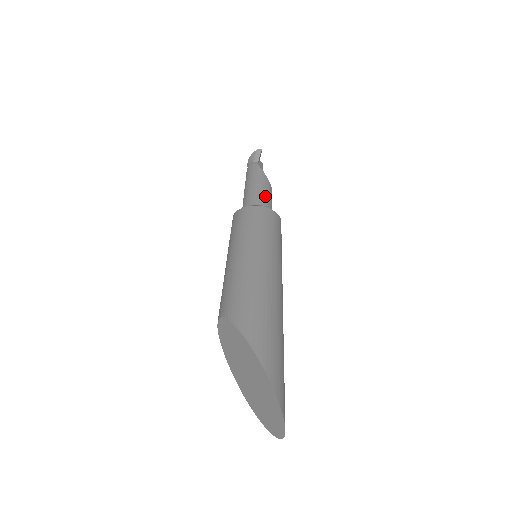
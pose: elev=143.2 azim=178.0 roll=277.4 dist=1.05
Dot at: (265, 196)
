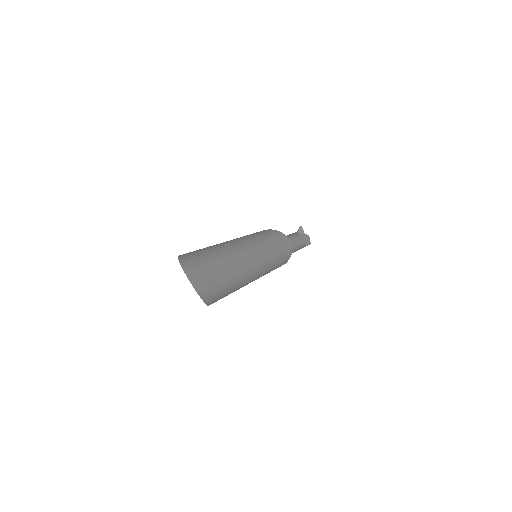
Dot at: occluded
